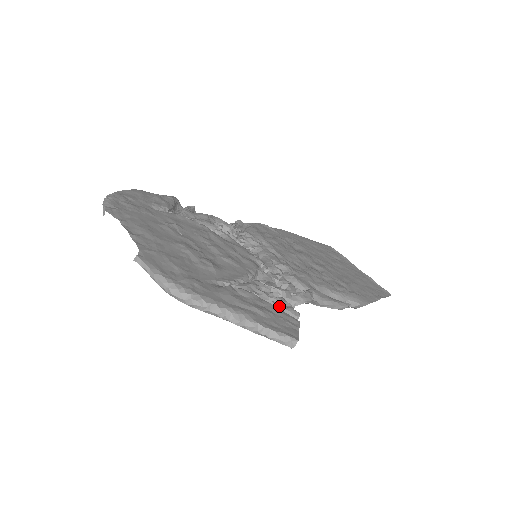
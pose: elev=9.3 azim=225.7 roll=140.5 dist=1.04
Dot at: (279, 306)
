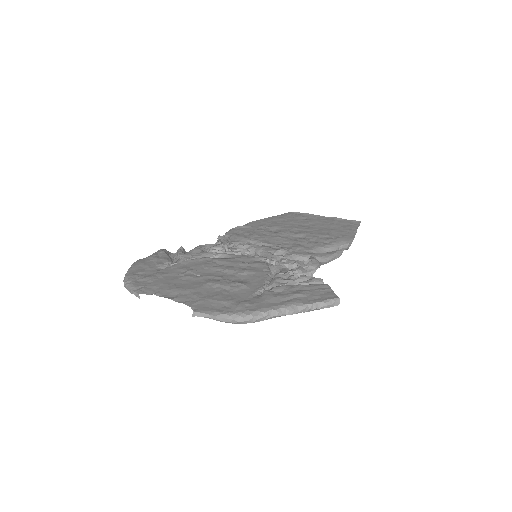
Dot at: (306, 282)
